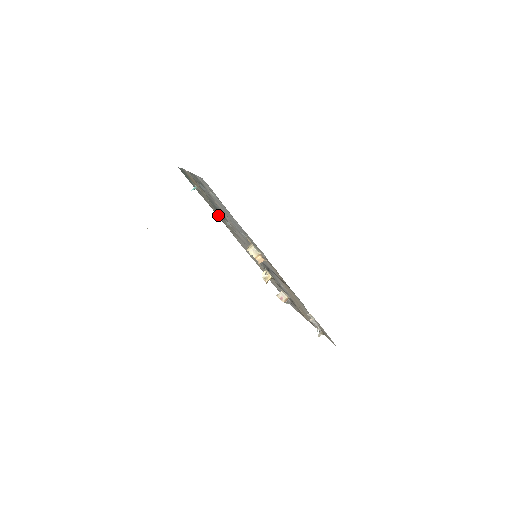
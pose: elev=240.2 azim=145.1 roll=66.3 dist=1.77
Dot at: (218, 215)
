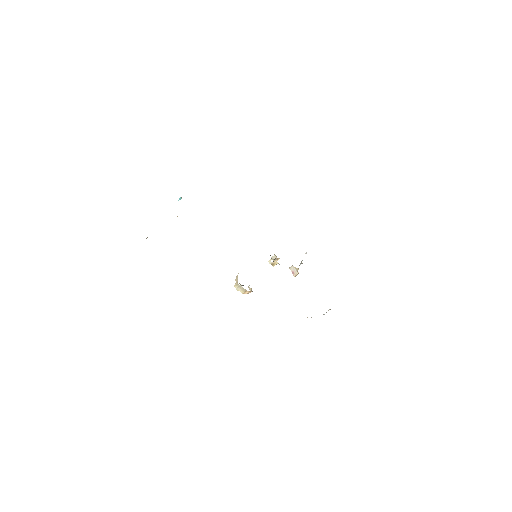
Dot at: occluded
